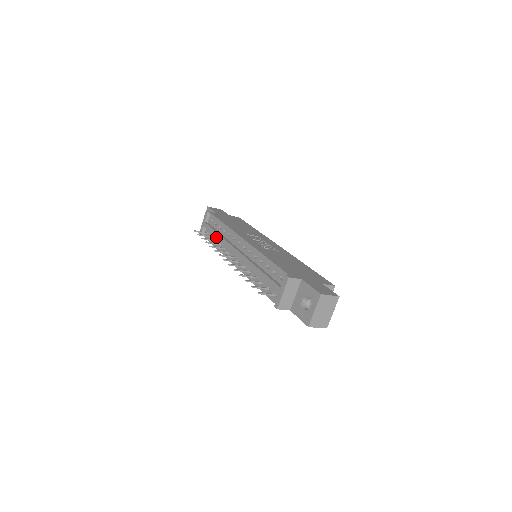
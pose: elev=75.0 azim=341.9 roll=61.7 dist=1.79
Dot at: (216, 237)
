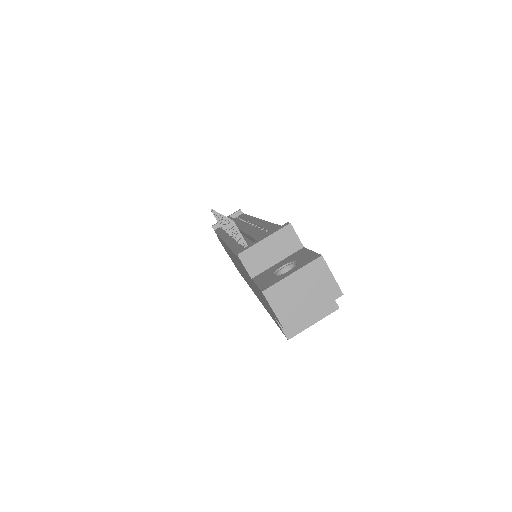
Dot at: occluded
